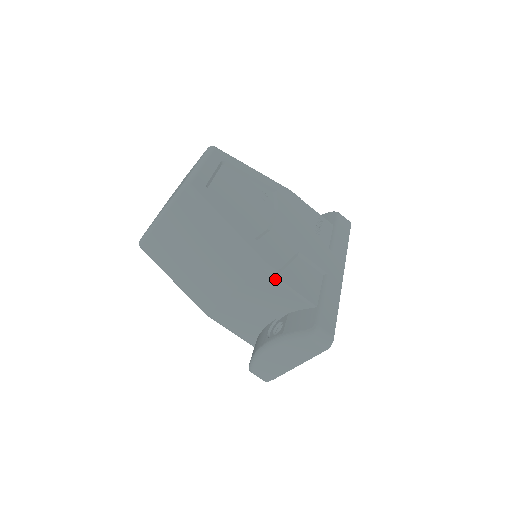
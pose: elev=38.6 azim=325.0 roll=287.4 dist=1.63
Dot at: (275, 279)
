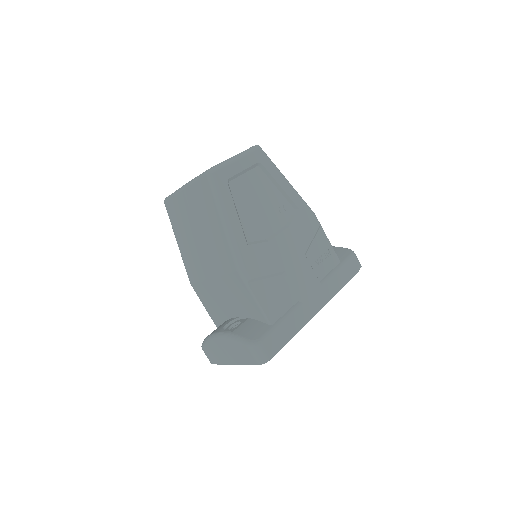
Dot at: (246, 285)
